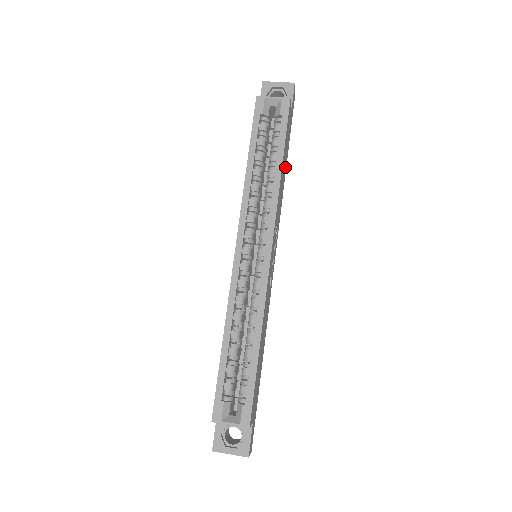
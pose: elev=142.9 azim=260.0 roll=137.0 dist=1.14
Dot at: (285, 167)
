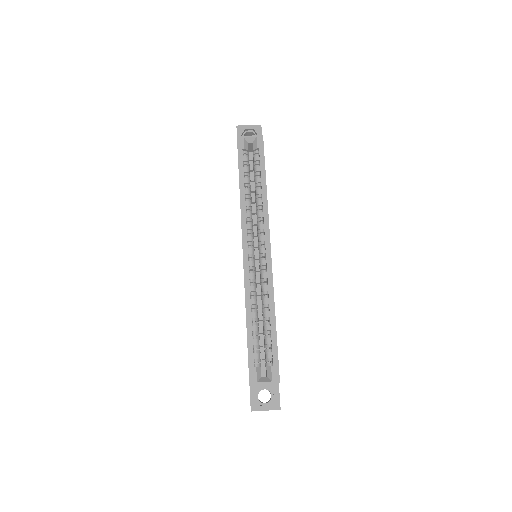
Dot at: occluded
